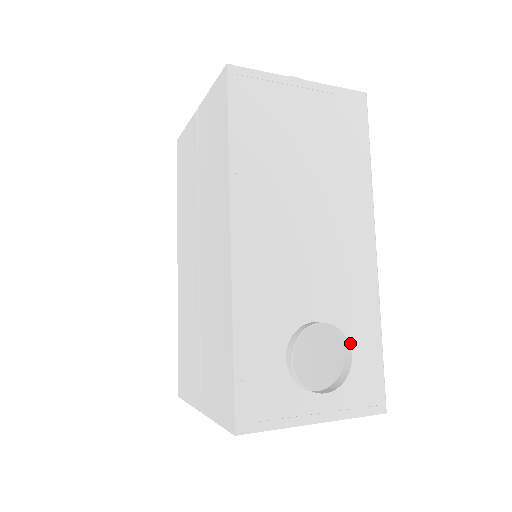
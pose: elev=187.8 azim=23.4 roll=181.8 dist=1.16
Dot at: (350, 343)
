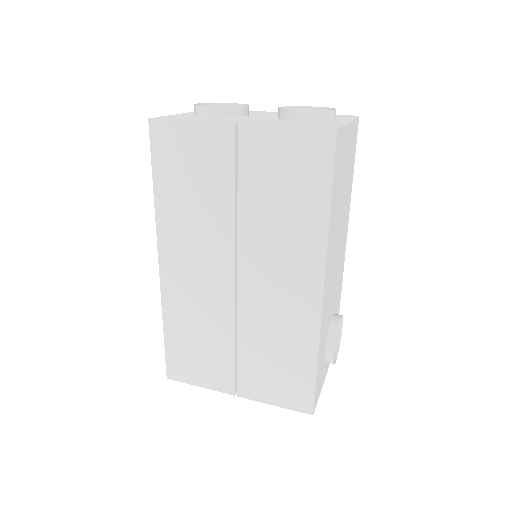
Dot at: occluded
